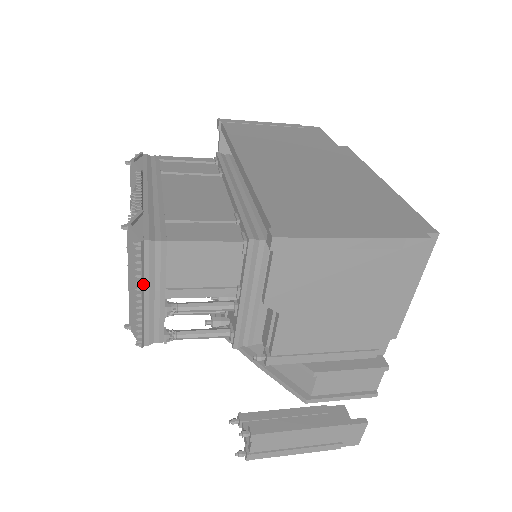
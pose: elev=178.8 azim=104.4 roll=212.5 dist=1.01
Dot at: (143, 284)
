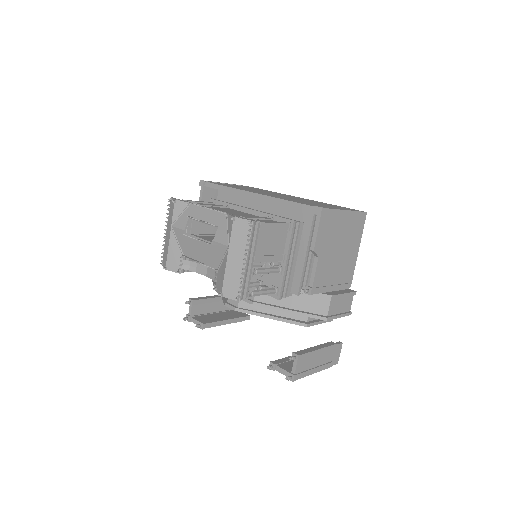
Dot at: (247, 251)
